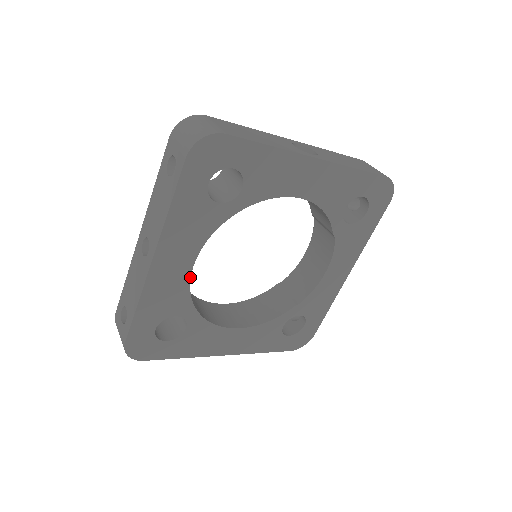
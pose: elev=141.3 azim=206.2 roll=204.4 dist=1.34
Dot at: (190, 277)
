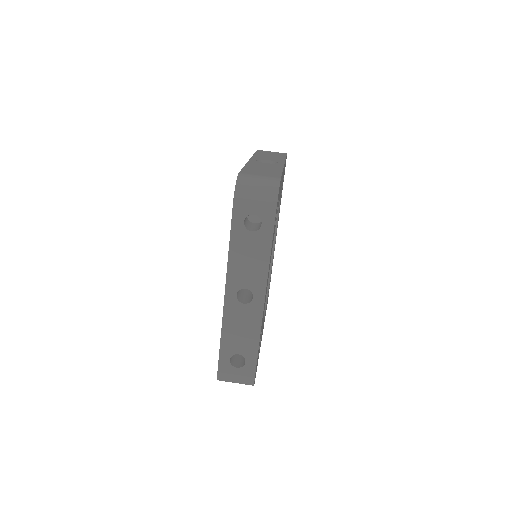
Dot at: occluded
